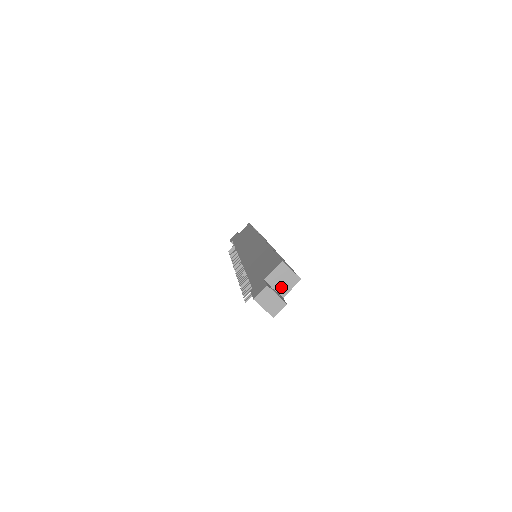
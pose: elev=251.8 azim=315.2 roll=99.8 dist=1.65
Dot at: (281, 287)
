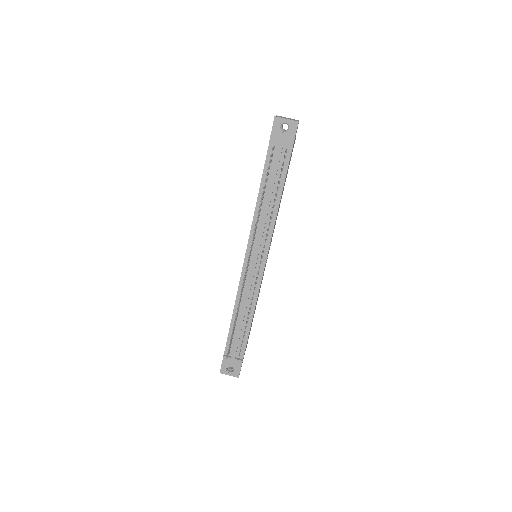
Dot at: occluded
